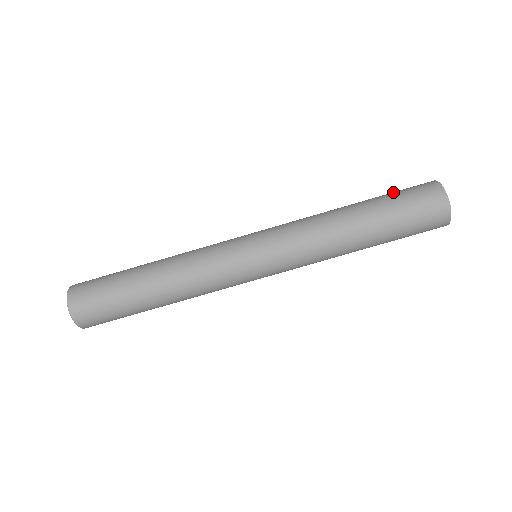
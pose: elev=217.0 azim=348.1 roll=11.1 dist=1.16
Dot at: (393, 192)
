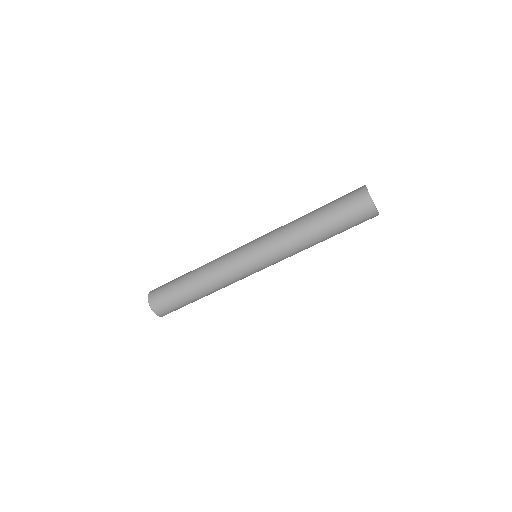
Dot at: (337, 200)
